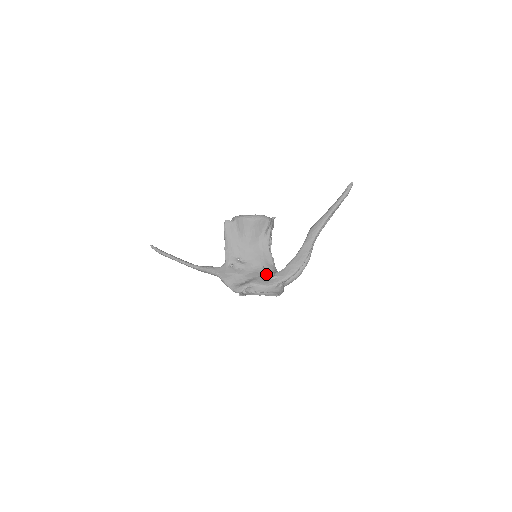
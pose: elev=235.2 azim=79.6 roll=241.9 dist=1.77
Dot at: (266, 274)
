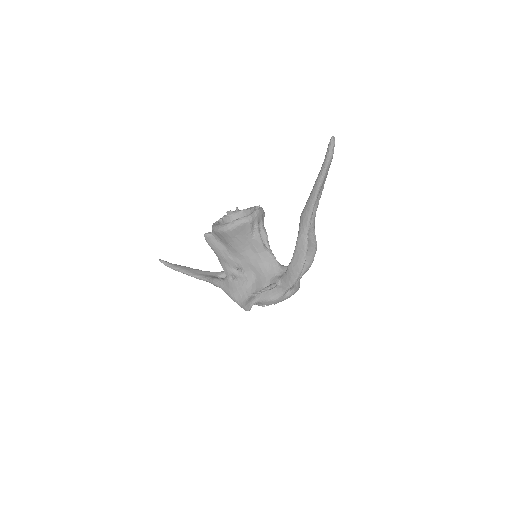
Dot at: (269, 282)
